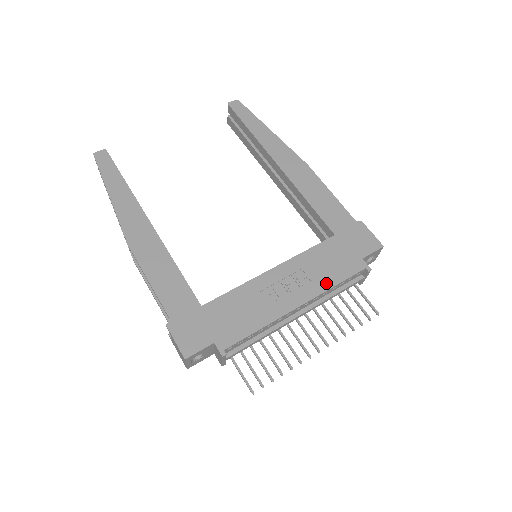
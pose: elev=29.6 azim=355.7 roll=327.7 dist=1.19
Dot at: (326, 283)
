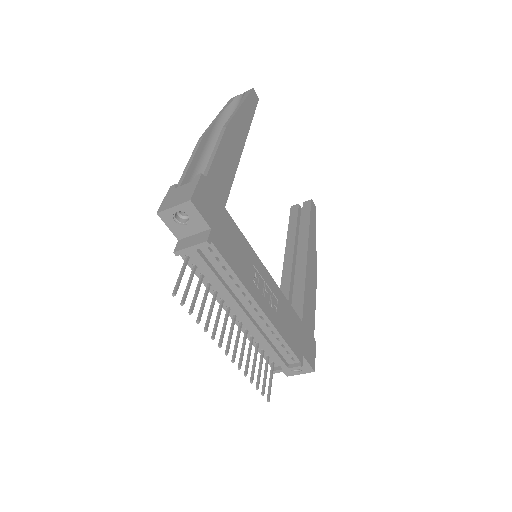
Dot at: (281, 328)
